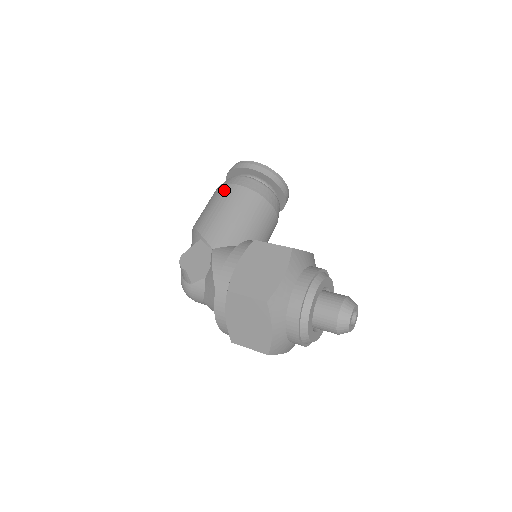
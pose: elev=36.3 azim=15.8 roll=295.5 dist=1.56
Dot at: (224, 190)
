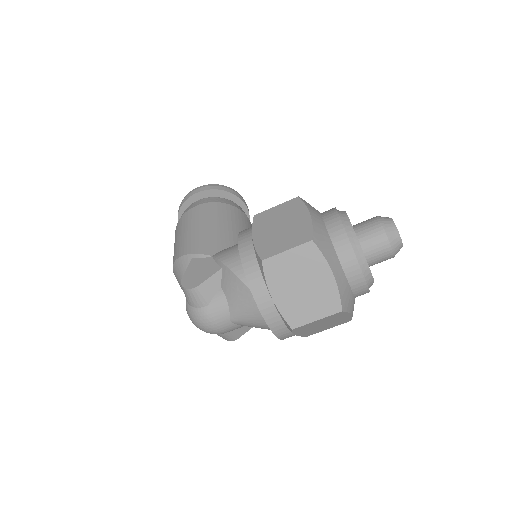
Dot at: (187, 216)
